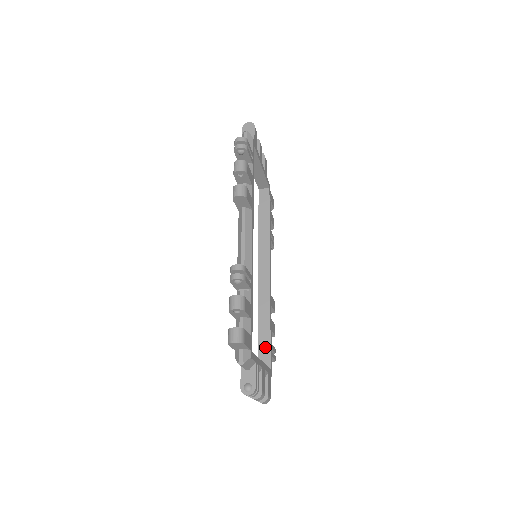
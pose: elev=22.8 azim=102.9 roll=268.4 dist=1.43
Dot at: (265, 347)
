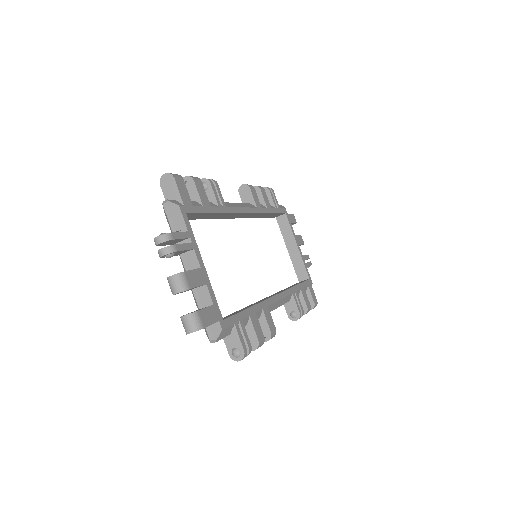
Dot at: (230, 315)
